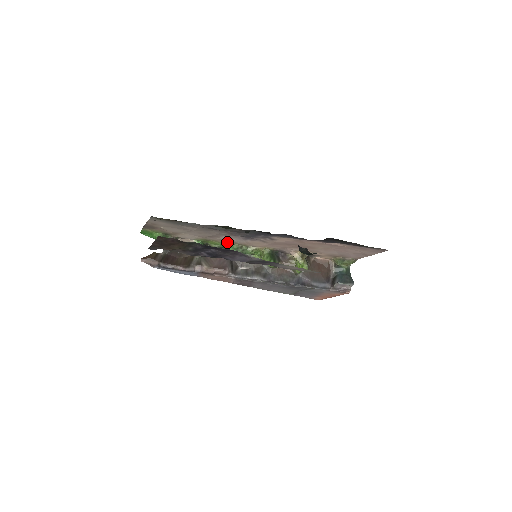
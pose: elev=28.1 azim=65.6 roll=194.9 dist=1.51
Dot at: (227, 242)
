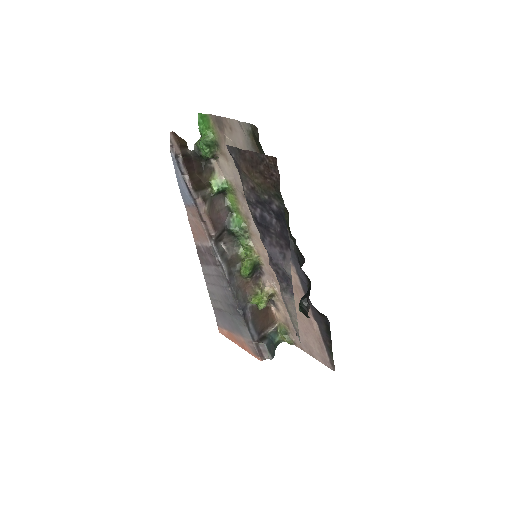
Dot at: (244, 215)
